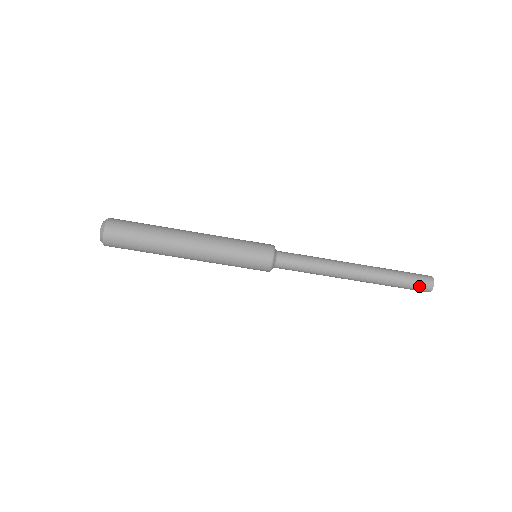
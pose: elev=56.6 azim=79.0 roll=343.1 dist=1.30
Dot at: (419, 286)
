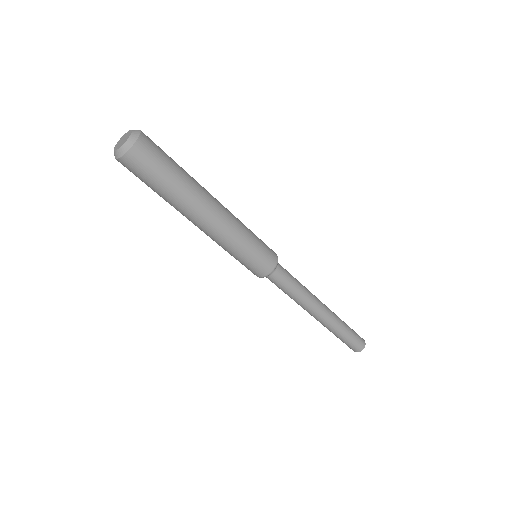
Dot at: (358, 340)
